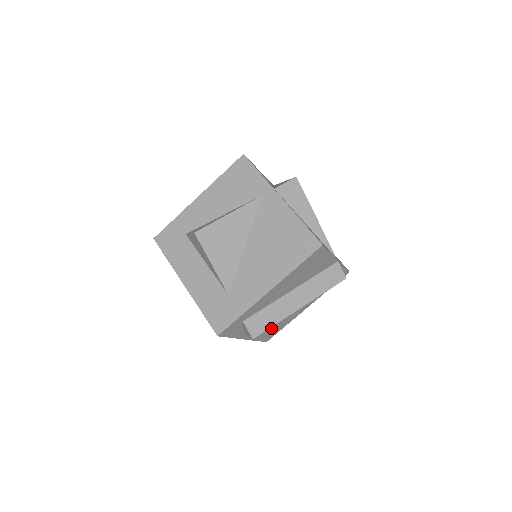
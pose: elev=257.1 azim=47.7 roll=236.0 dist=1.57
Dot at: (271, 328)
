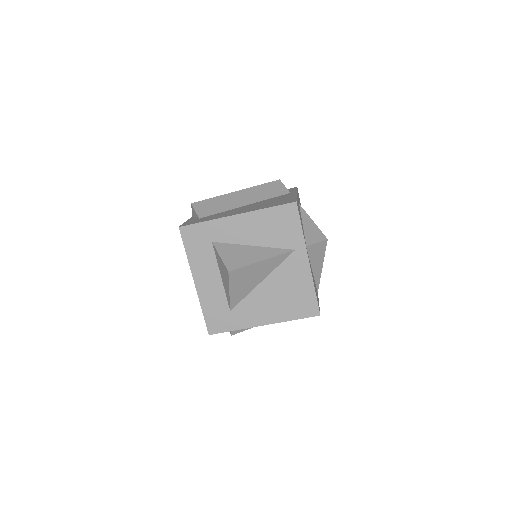
Dot at: occluded
